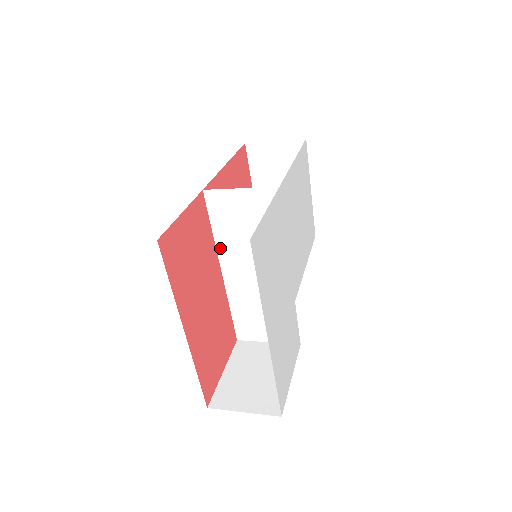
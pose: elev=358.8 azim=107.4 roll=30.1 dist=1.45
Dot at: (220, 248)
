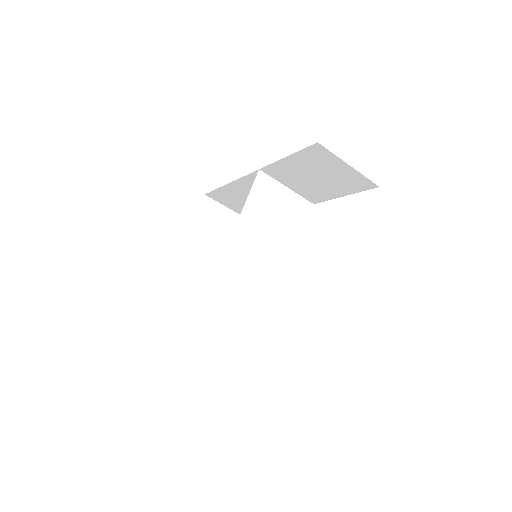
Dot at: (240, 227)
